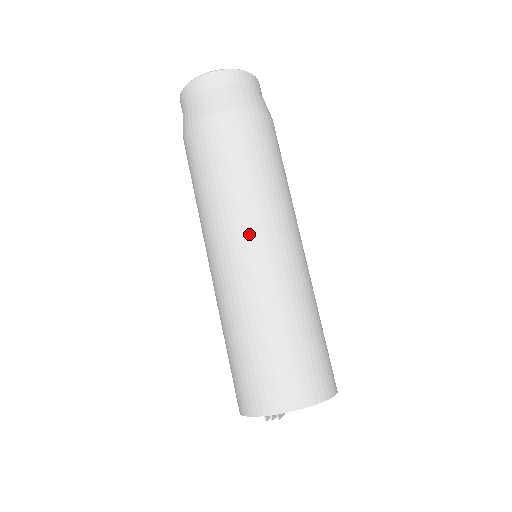
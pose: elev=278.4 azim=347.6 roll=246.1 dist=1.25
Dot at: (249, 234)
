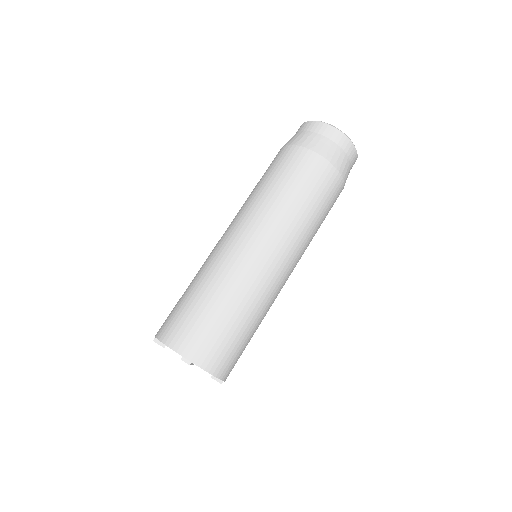
Dot at: (234, 223)
